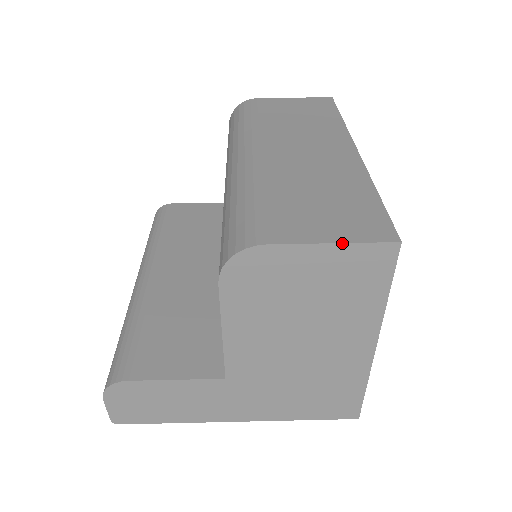
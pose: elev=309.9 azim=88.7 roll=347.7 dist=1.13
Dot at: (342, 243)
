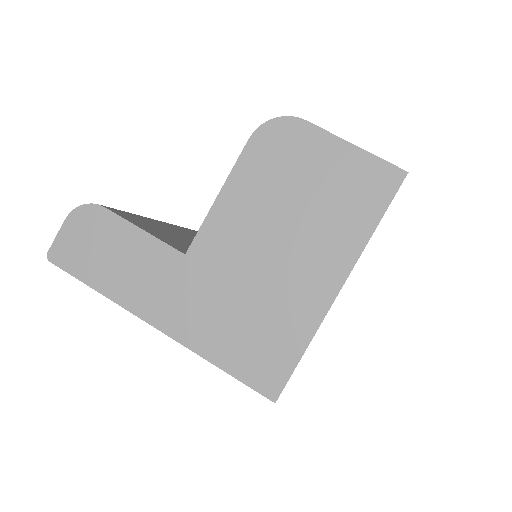
Dot at: (362, 149)
